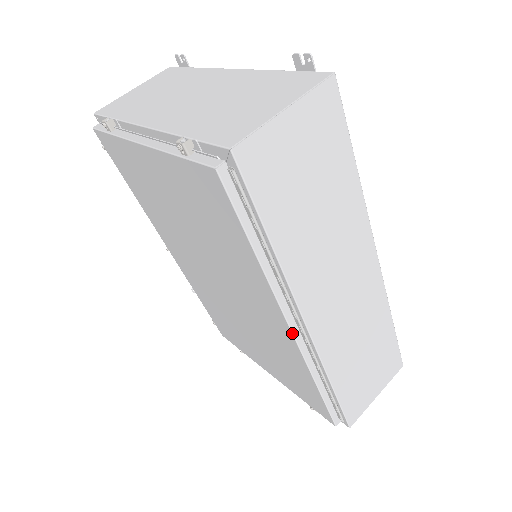
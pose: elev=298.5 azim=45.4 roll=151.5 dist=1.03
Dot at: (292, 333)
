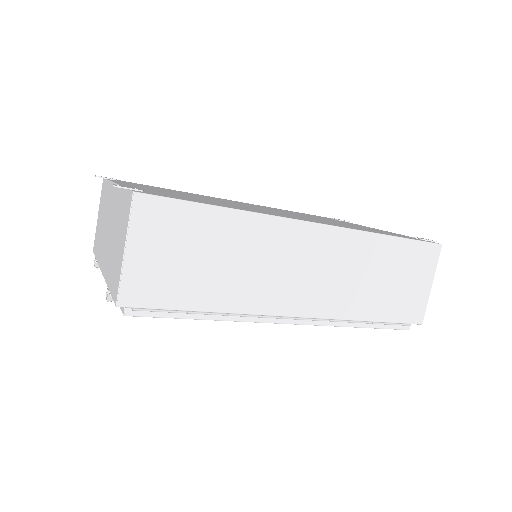
Dot at: occluded
